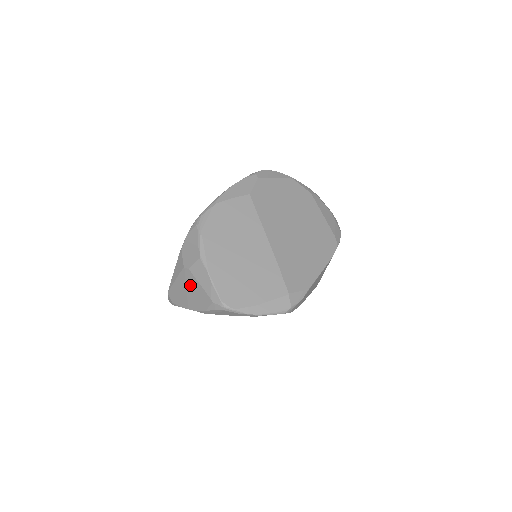
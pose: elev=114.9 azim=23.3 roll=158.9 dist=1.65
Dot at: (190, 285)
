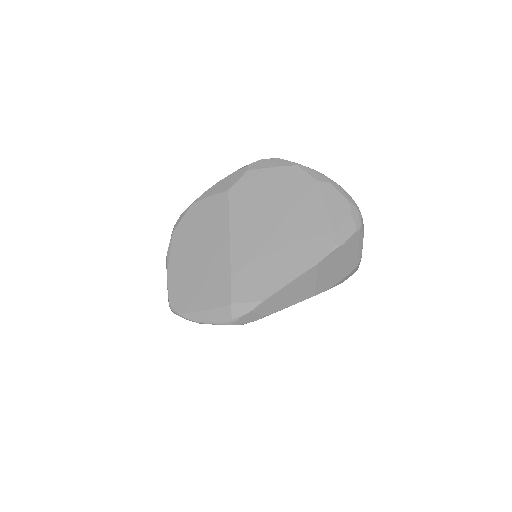
Dot at: occluded
